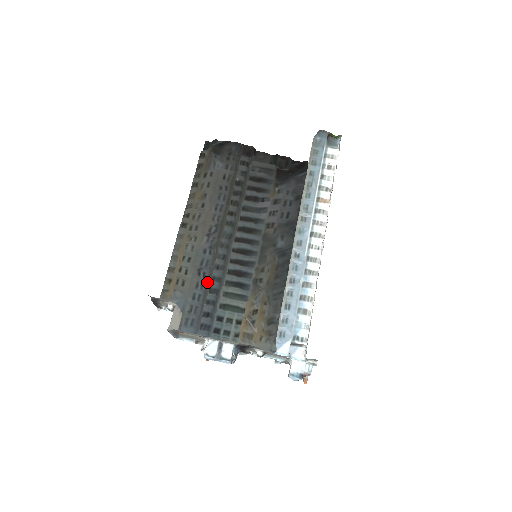
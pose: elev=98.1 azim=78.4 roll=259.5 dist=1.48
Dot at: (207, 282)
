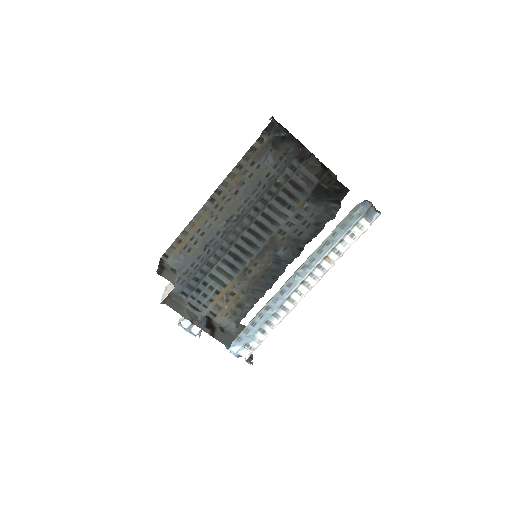
Dot at: (208, 258)
